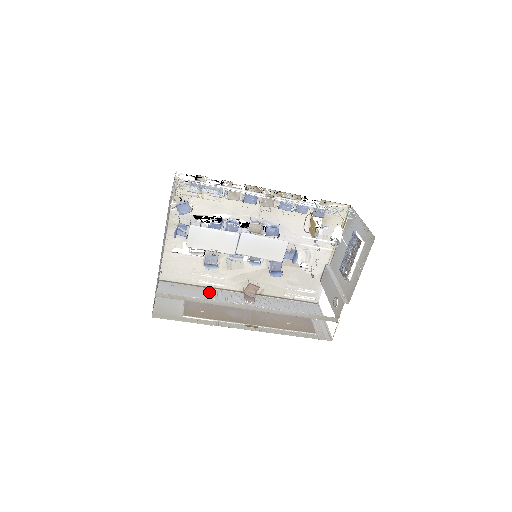
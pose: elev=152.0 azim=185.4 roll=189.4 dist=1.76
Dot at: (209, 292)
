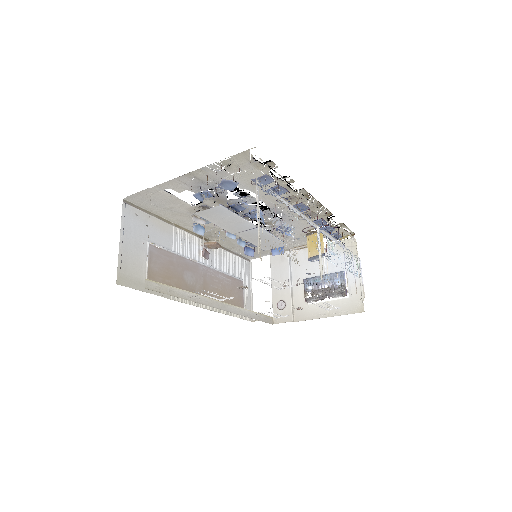
Dot at: (171, 233)
